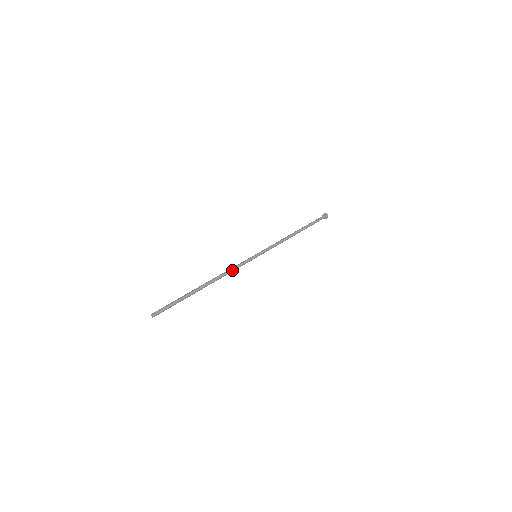
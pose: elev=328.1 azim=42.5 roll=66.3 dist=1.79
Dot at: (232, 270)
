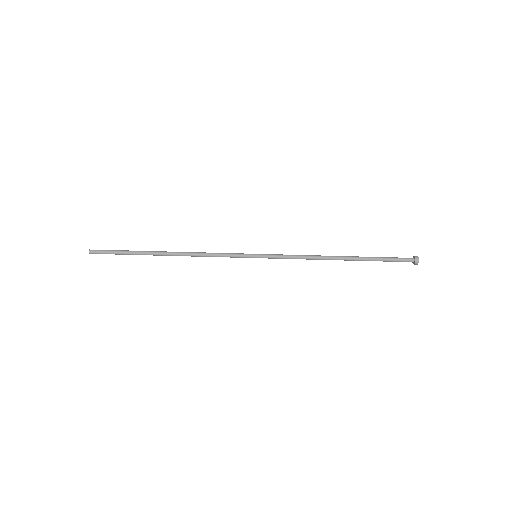
Dot at: (210, 255)
